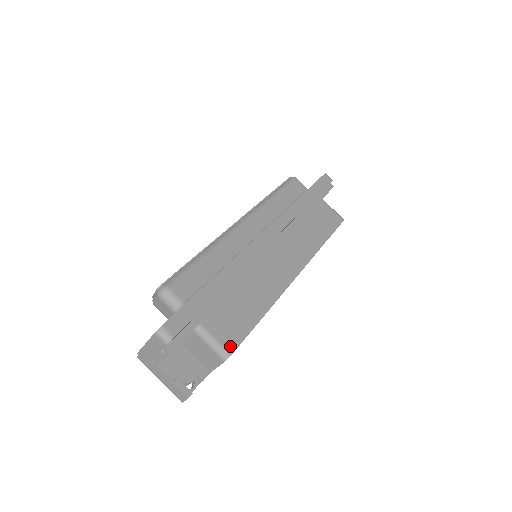
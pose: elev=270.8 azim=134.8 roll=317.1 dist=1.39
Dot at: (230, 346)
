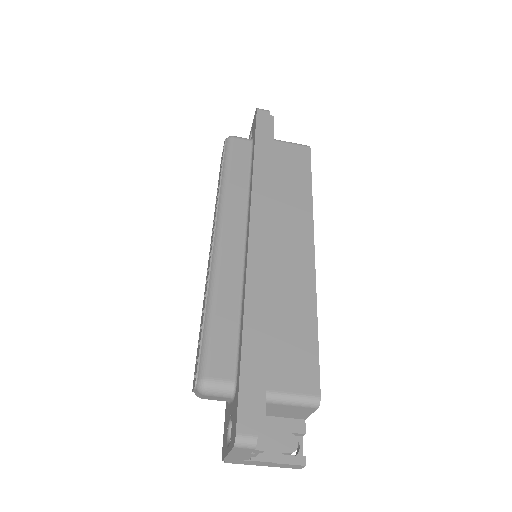
Dot at: (312, 388)
